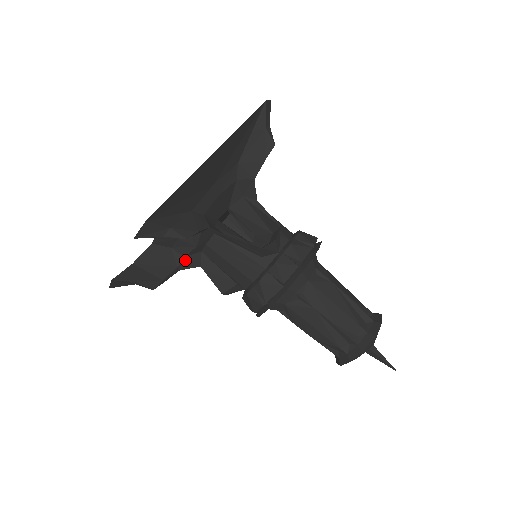
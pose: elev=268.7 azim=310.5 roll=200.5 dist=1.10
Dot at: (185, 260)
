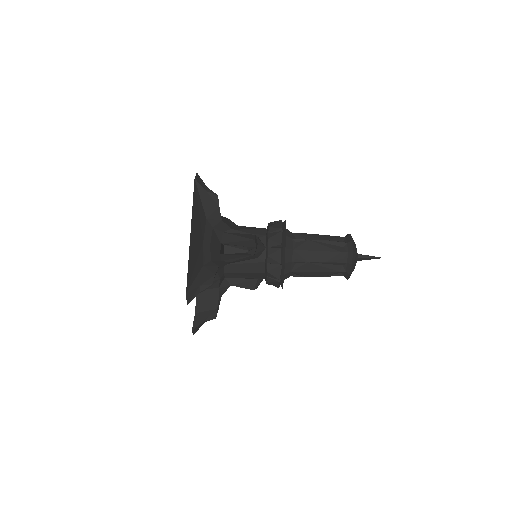
Dot at: (220, 289)
